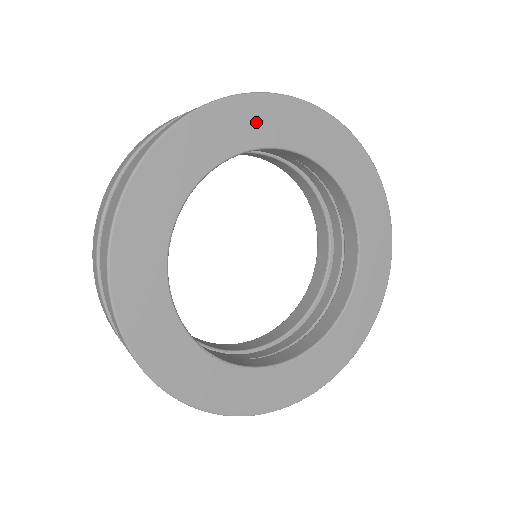
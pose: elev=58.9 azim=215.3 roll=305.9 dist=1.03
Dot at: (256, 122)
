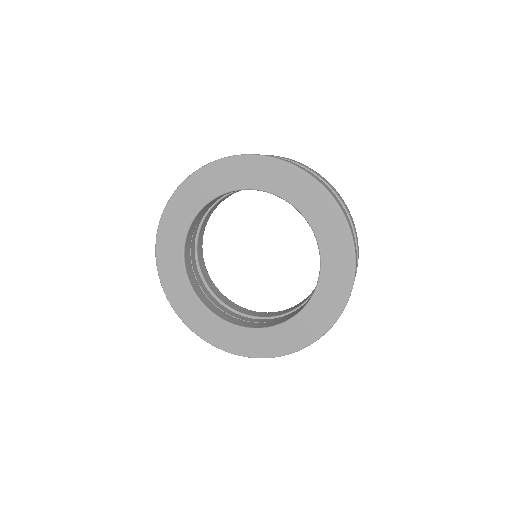
Dot at: (286, 182)
